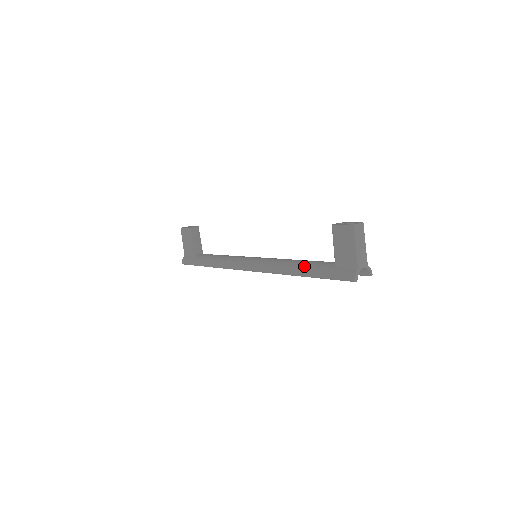
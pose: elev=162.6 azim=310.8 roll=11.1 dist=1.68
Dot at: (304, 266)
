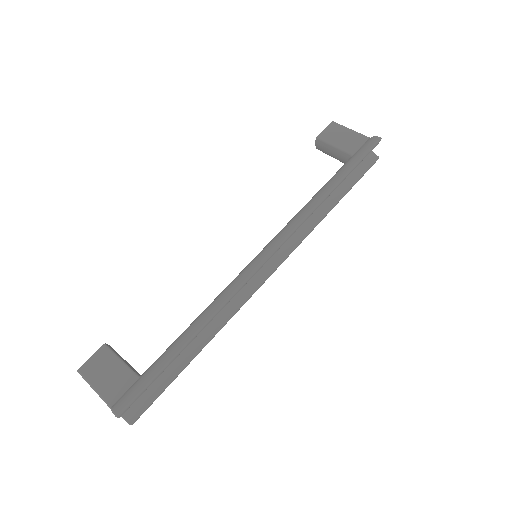
Dot at: (327, 183)
